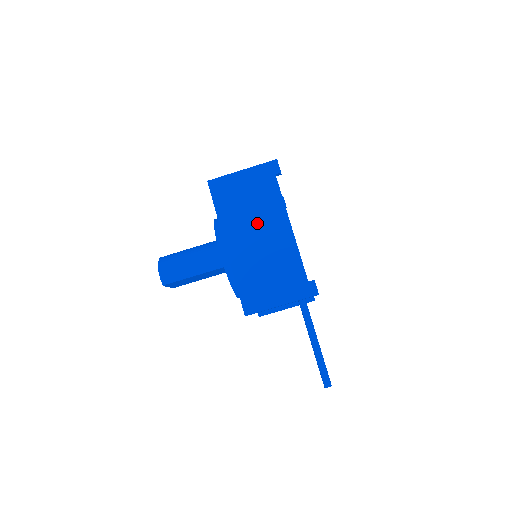
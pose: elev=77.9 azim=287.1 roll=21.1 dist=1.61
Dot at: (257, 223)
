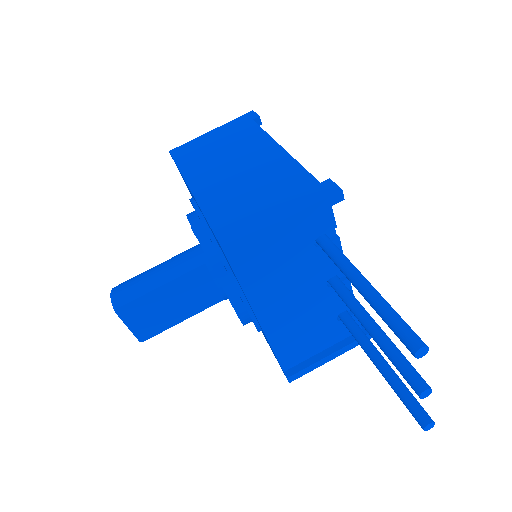
Dot at: (234, 159)
